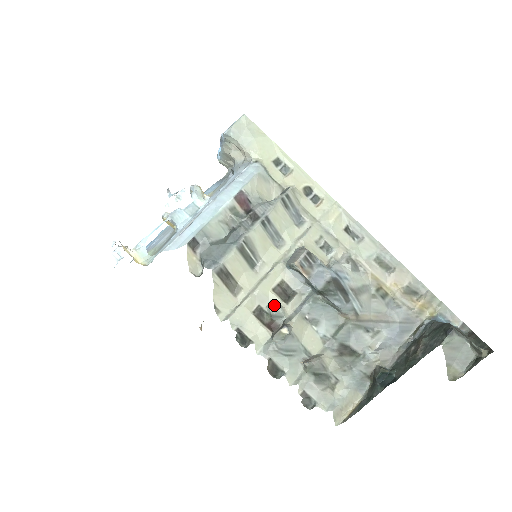
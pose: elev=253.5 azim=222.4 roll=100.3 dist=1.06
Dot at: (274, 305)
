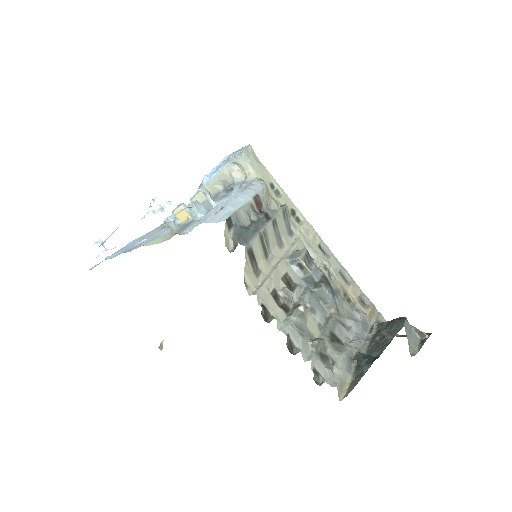
Dot at: (286, 289)
